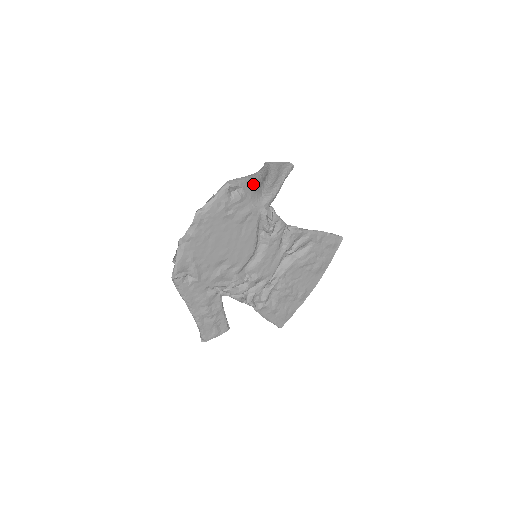
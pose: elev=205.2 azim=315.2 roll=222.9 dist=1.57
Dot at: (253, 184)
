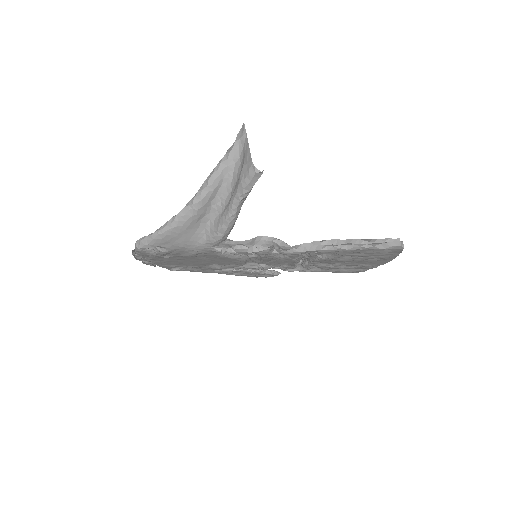
Dot at: (177, 233)
